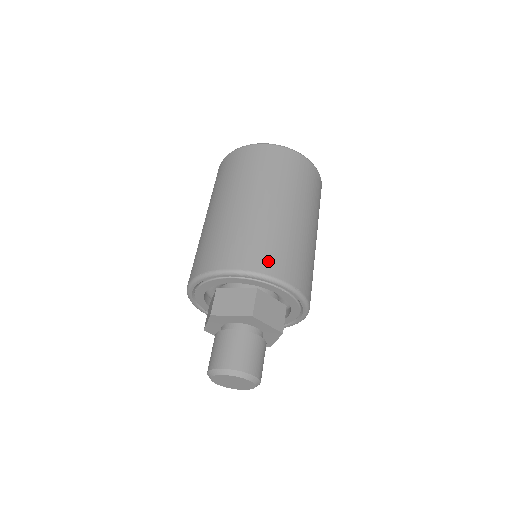
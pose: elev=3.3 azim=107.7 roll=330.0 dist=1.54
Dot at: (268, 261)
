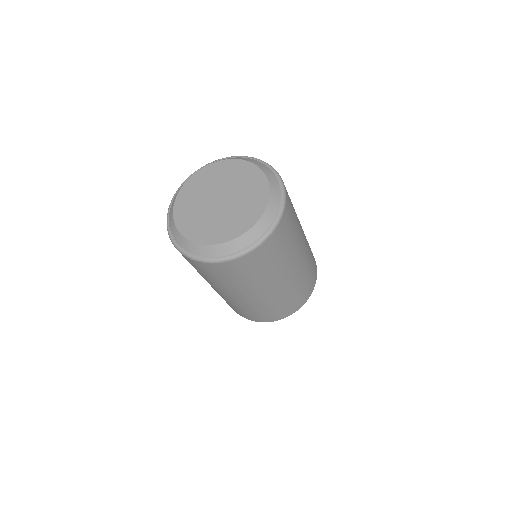
Dot at: (263, 318)
